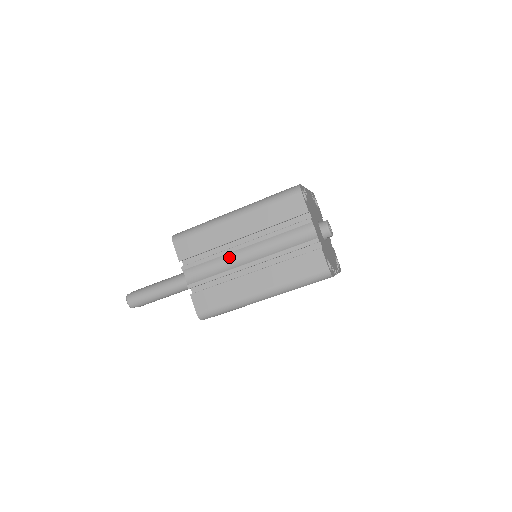
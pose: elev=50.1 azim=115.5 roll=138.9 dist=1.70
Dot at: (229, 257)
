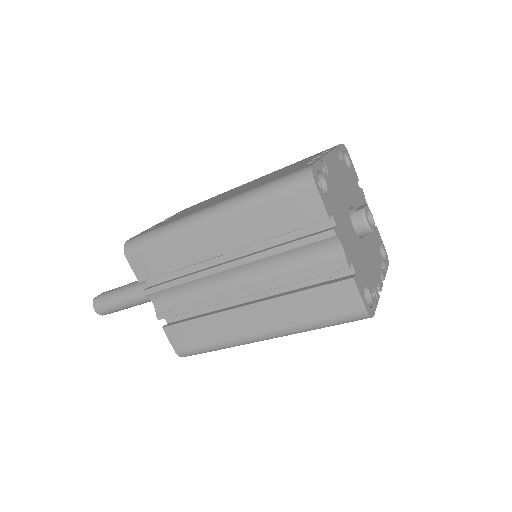
Dot at: (209, 280)
